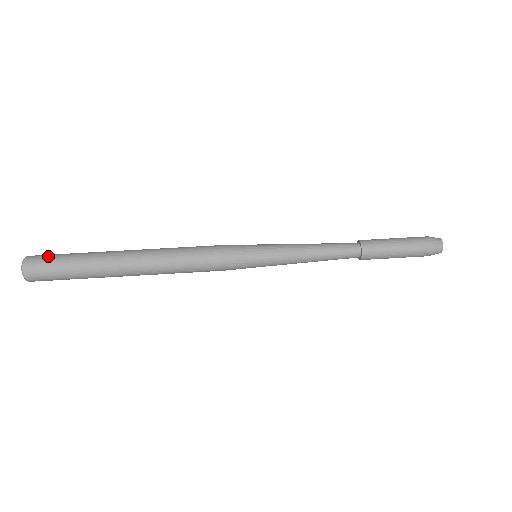
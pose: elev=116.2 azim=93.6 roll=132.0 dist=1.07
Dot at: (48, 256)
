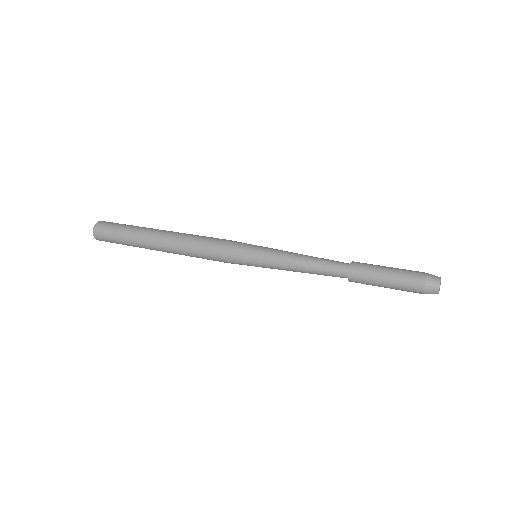
Dot at: (112, 223)
